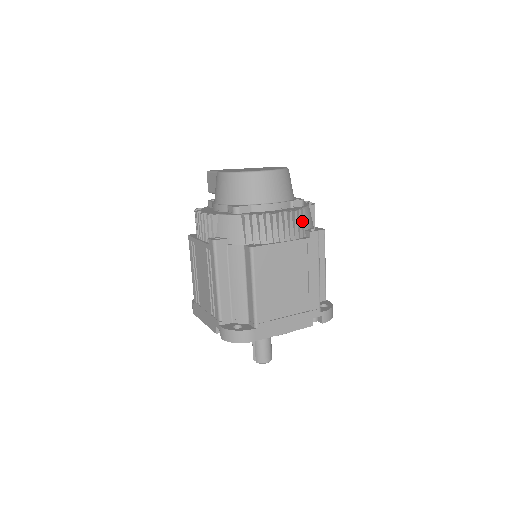
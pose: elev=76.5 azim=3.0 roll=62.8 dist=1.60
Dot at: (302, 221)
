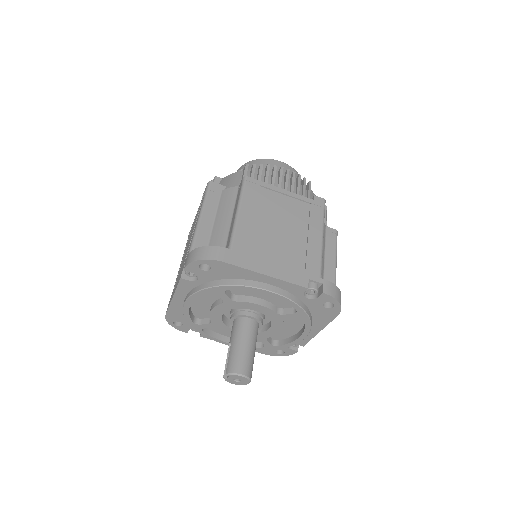
Dot at: (307, 191)
